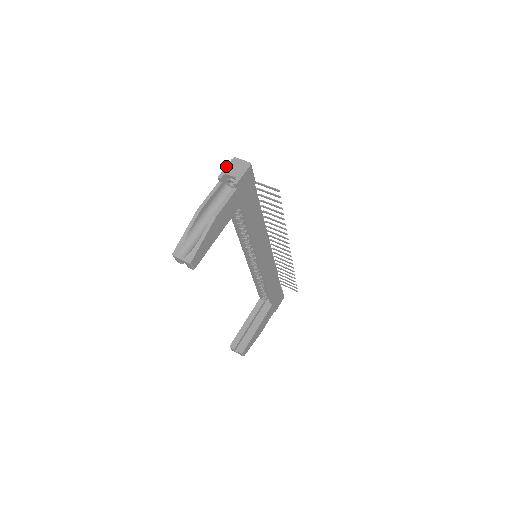
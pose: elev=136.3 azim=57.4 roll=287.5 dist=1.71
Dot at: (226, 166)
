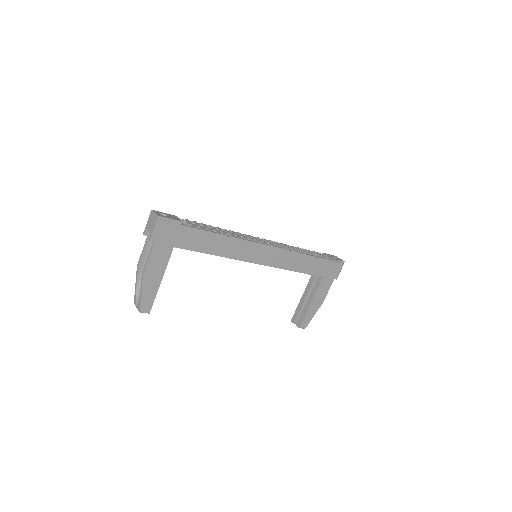
Dot at: (147, 221)
